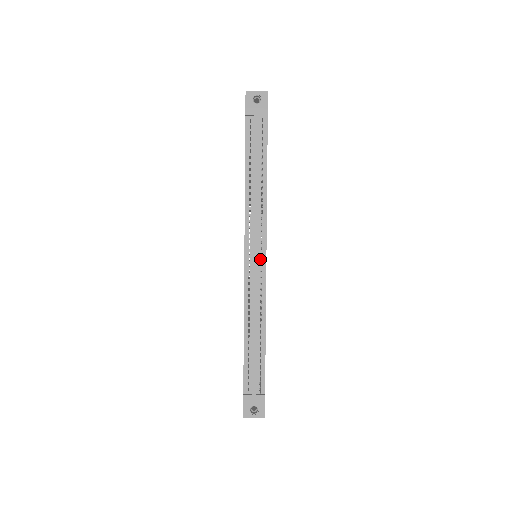
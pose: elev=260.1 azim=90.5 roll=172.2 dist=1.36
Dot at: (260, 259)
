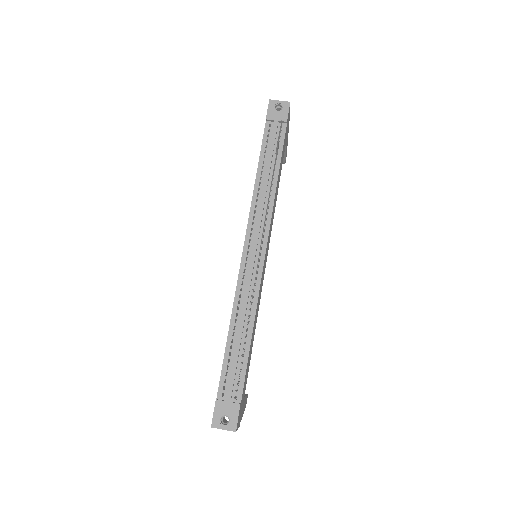
Dot at: (259, 254)
